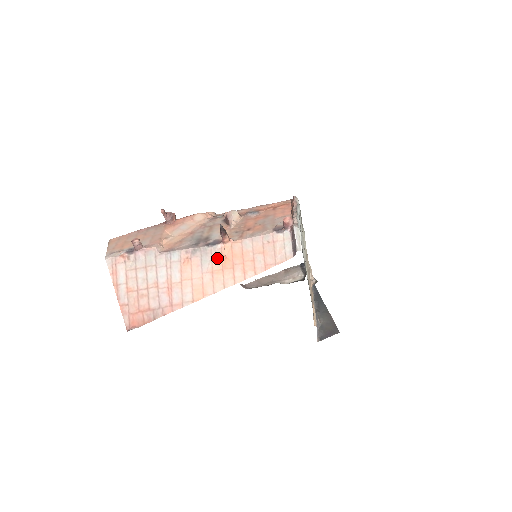
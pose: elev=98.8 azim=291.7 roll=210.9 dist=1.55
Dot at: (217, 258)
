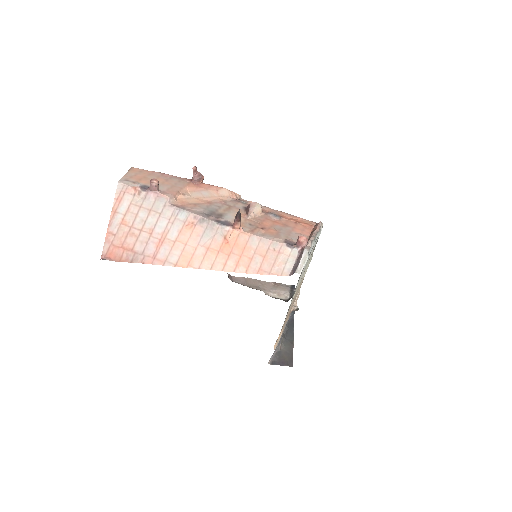
Dot at: (219, 238)
